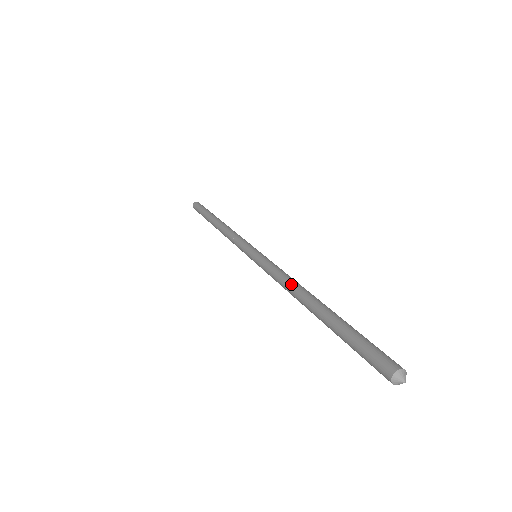
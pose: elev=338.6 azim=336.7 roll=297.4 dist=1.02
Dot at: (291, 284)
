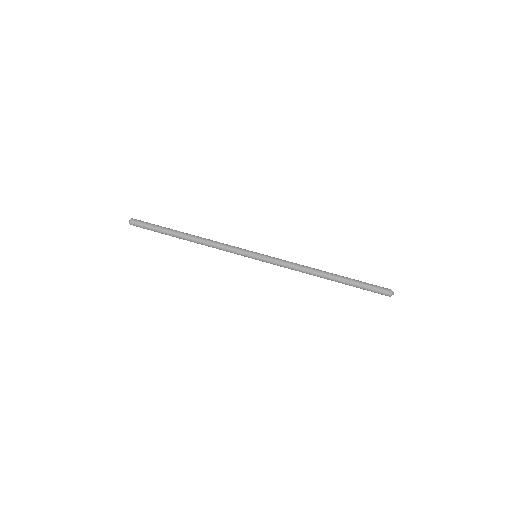
Dot at: (306, 271)
